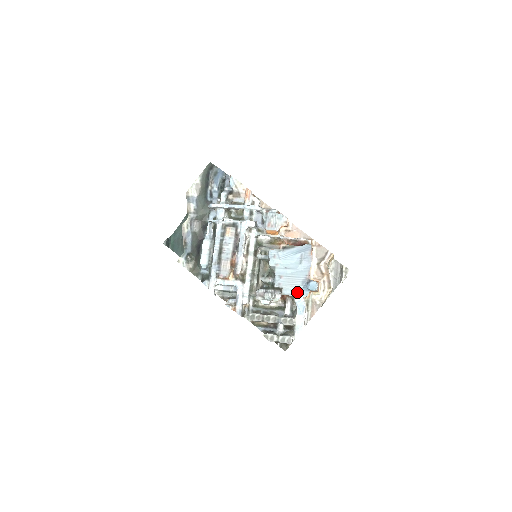
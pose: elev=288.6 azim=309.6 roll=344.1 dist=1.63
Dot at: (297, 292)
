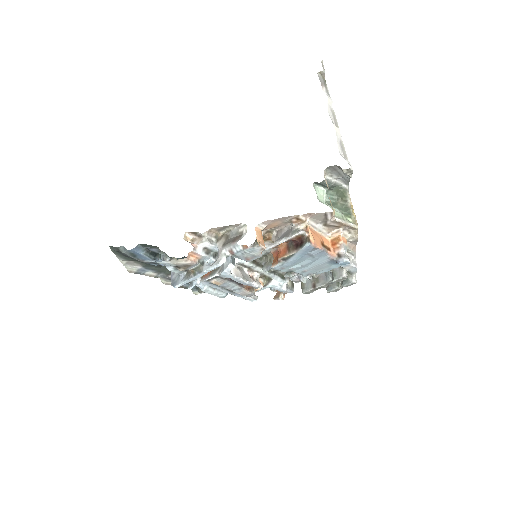
Dot at: (331, 268)
